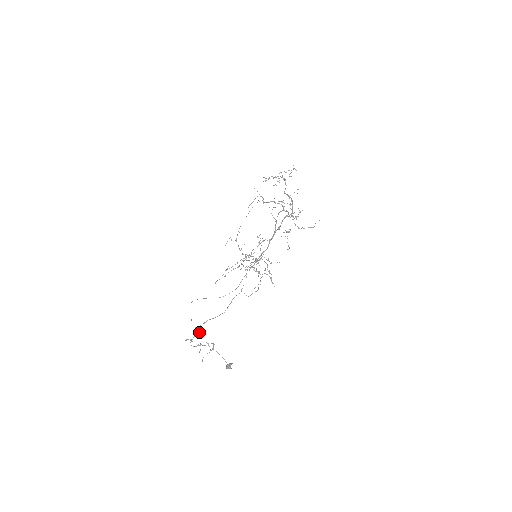
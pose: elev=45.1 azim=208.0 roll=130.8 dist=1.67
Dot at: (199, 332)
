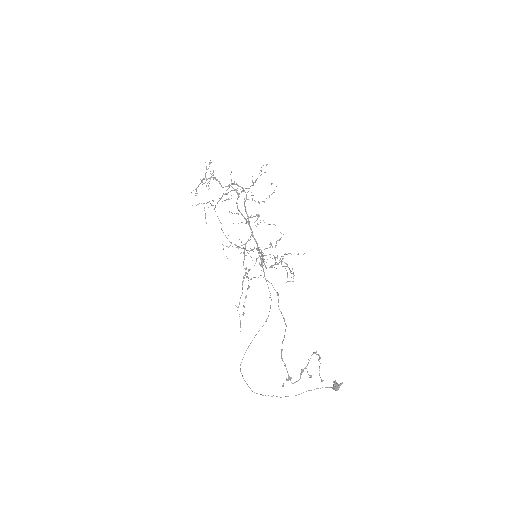
Dot at: (272, 396)
